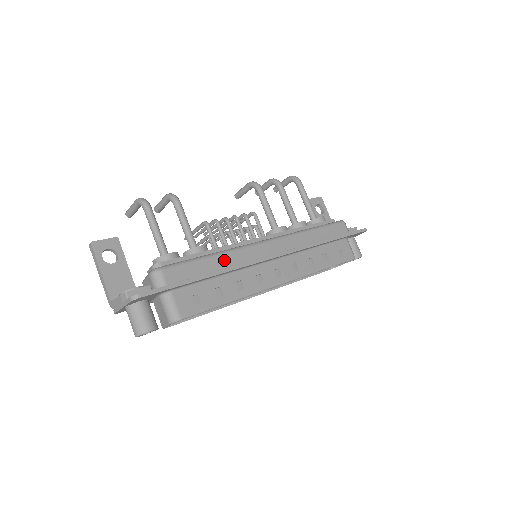
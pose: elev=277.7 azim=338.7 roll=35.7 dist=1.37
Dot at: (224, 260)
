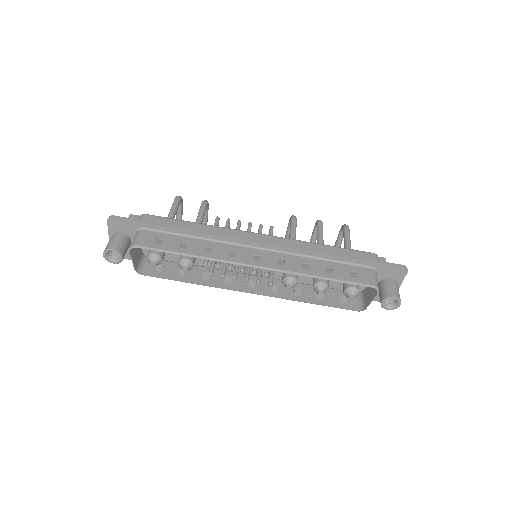
Dot at: (204, 228)
